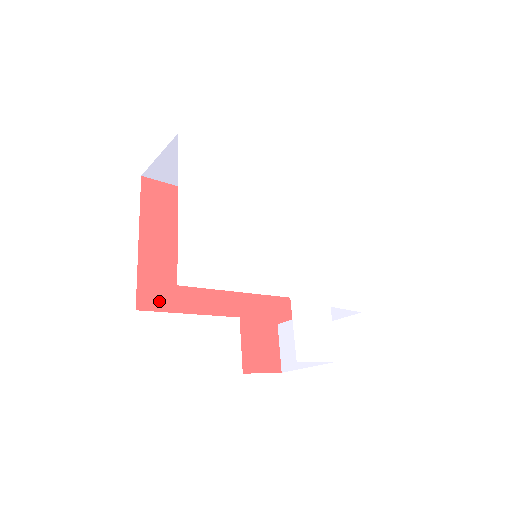
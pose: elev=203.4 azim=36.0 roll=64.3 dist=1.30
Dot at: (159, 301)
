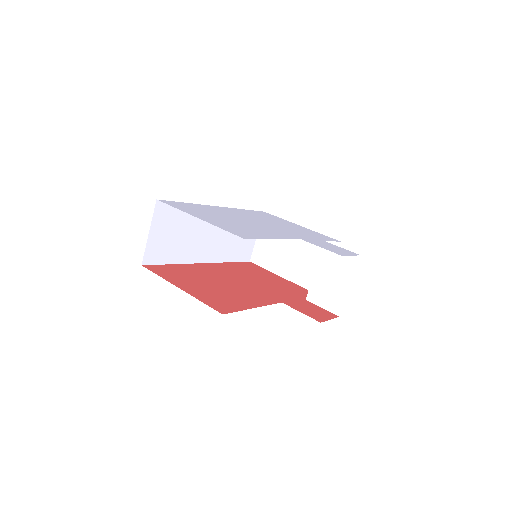
Dot at: (229, 308)
